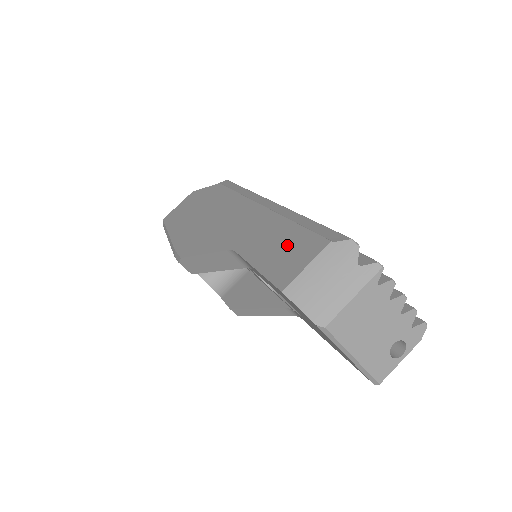
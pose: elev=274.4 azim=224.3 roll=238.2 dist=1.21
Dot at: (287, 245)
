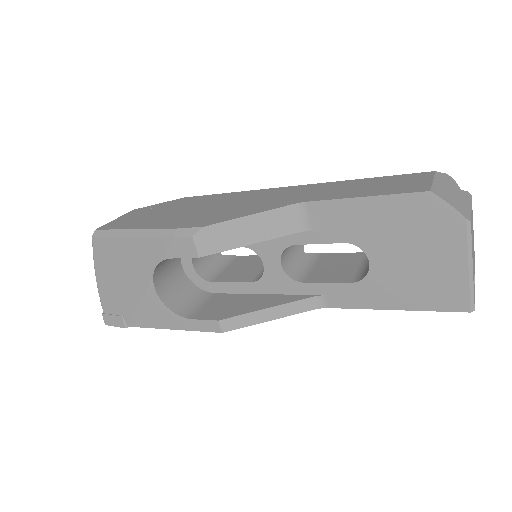
Dot at: (384, 183)
